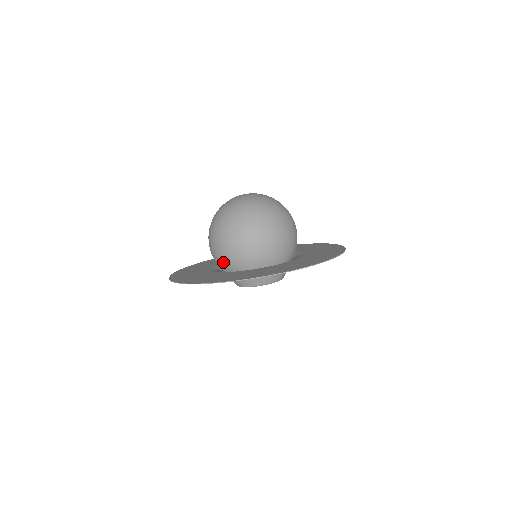
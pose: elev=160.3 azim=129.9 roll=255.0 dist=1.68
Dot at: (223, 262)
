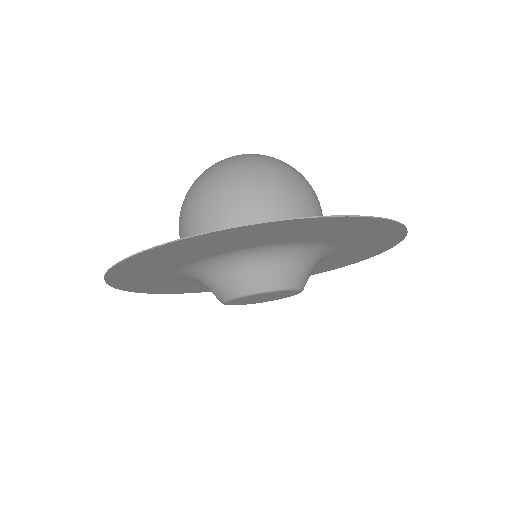
Dot at: occluded
